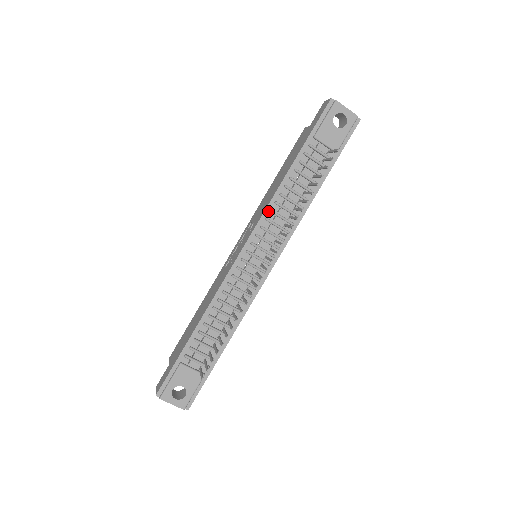
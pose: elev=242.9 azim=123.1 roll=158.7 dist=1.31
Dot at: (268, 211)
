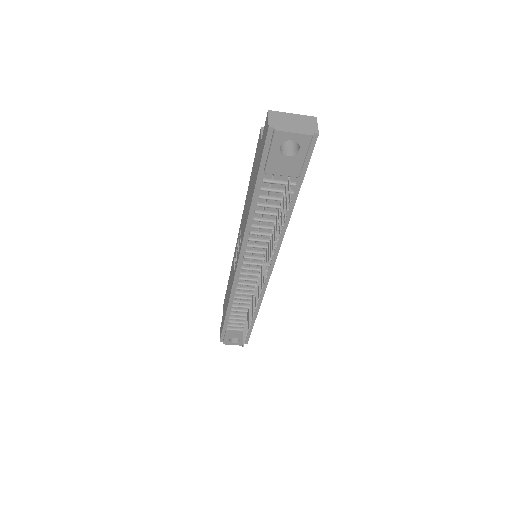
Dot at: (246, 239)
